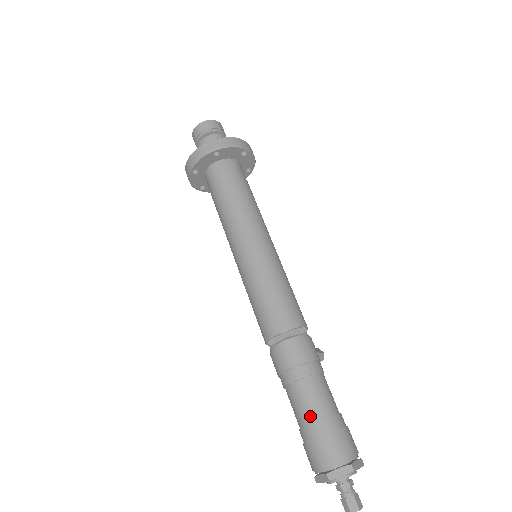
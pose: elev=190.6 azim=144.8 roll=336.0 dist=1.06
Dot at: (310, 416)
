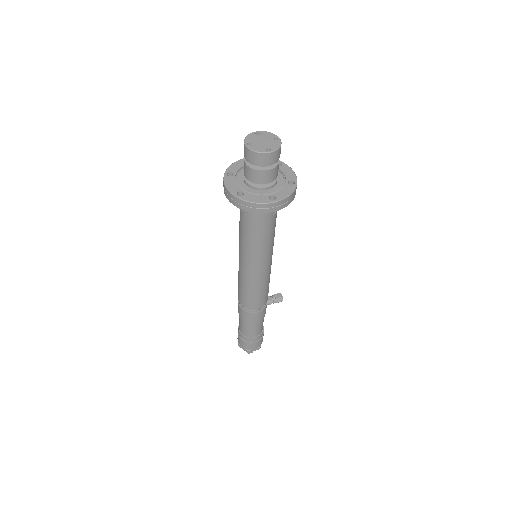
Dot at: (241, 330)
